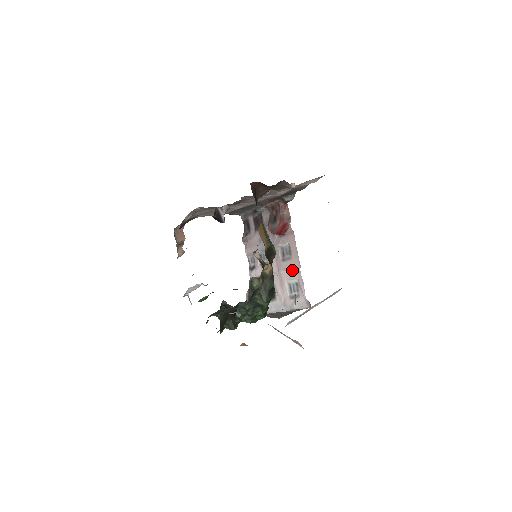
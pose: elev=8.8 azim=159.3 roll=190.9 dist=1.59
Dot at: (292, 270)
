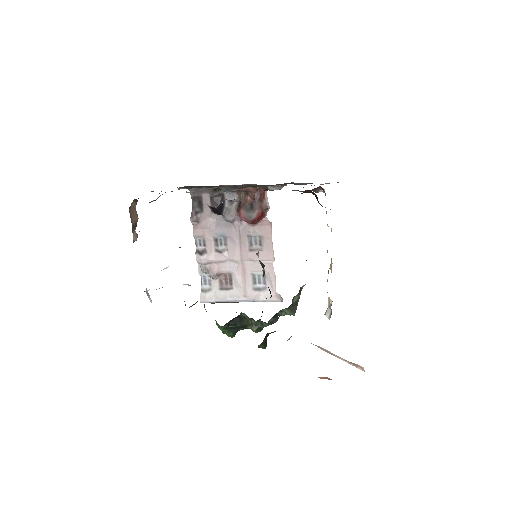
Dot at: (262, 262)
